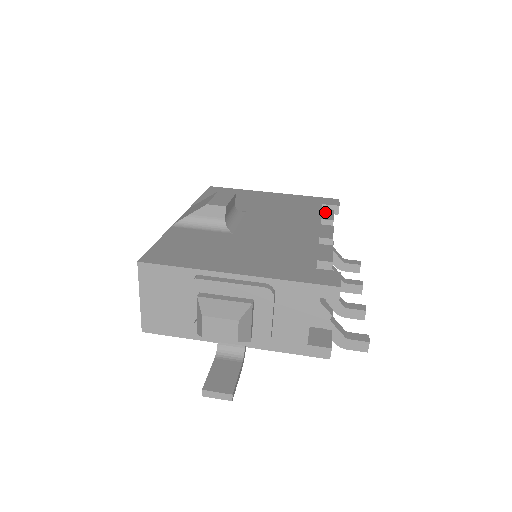
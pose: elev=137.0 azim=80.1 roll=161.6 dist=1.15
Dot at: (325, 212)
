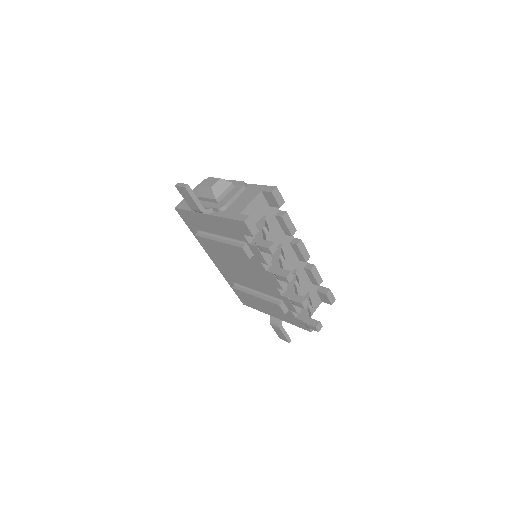
Dot at: occluded
